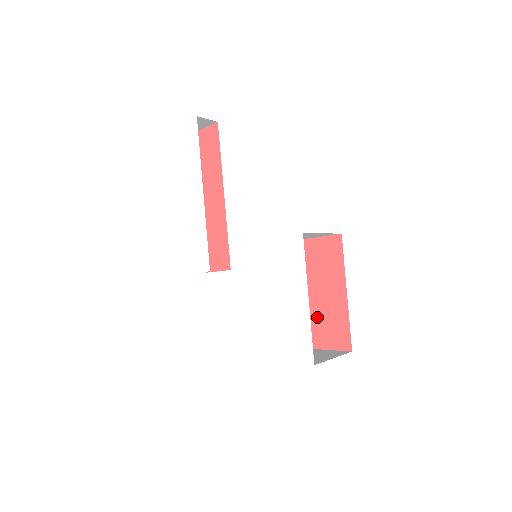
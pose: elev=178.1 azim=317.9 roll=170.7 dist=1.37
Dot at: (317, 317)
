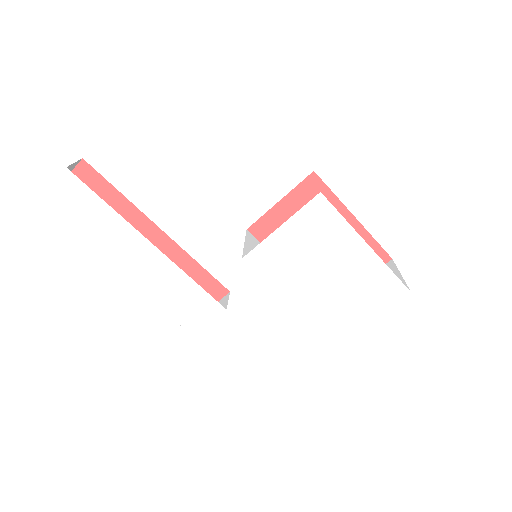
Dot at: occluded
